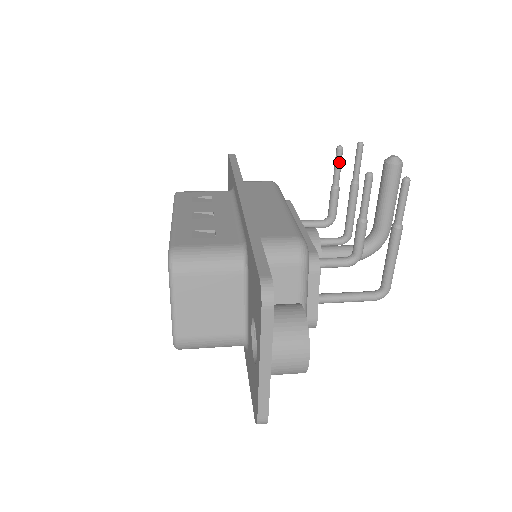
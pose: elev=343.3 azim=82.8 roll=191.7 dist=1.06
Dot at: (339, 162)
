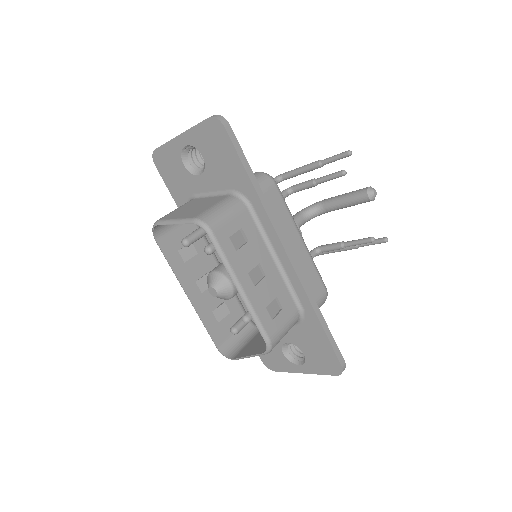
Dot at: (335, 178)
